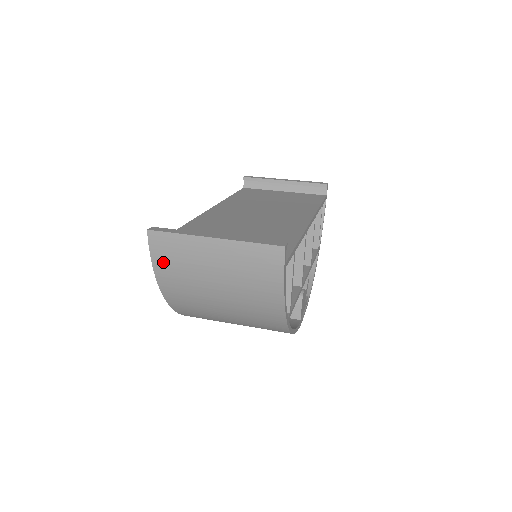
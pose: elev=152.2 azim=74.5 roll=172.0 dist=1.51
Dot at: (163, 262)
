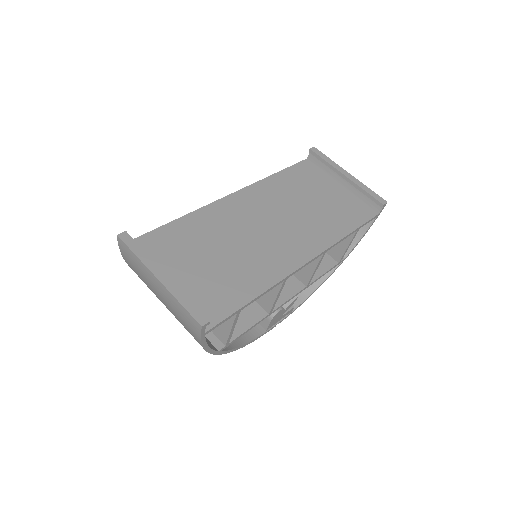
Dot at: (128, 261)
